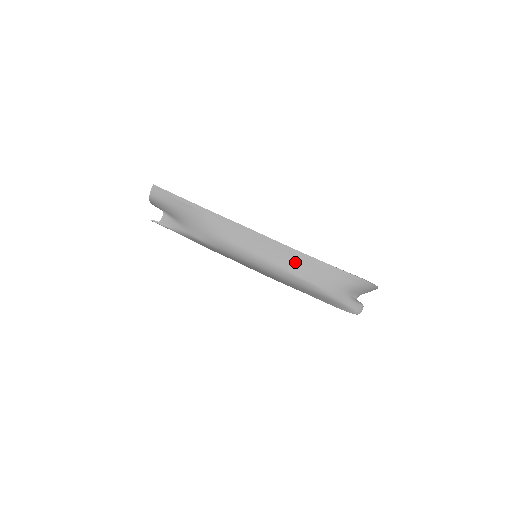
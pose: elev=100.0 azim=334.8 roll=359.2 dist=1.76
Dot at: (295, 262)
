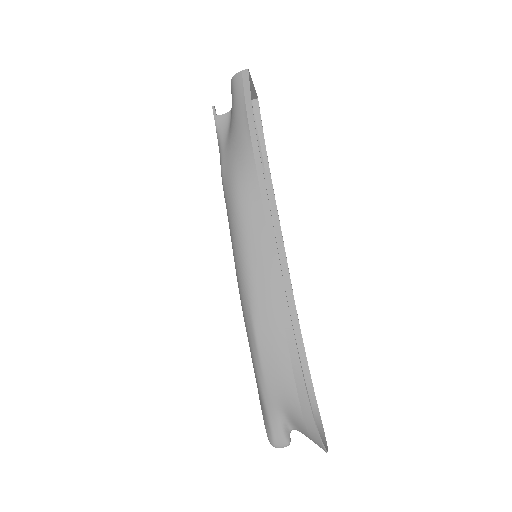
Dot at: (269, 309)
